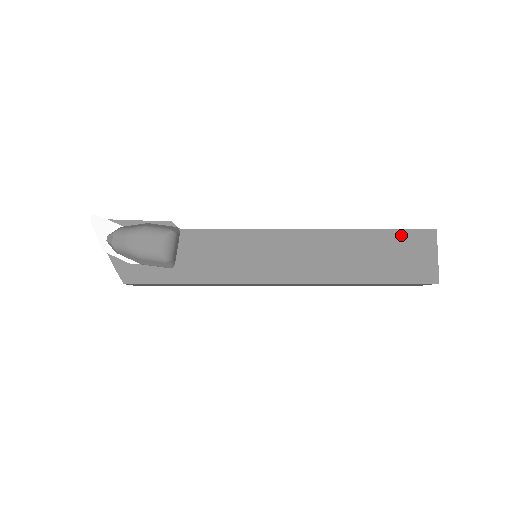
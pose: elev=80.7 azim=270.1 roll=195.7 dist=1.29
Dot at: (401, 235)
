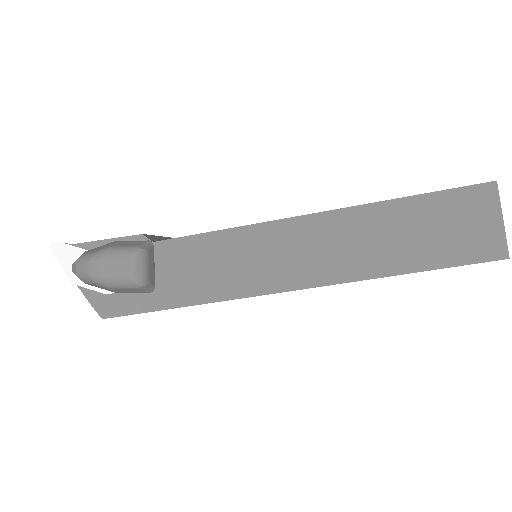
Dot at: (444, 199)
